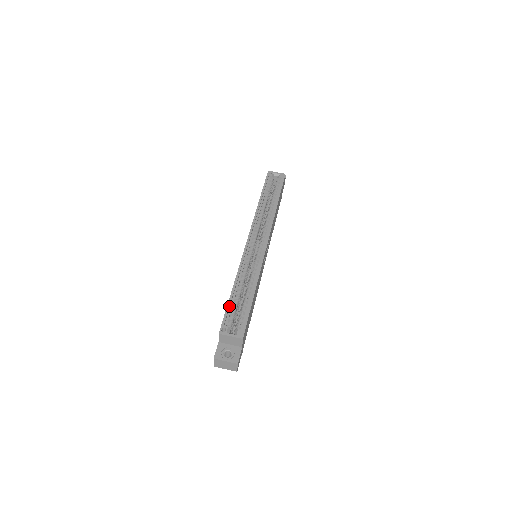
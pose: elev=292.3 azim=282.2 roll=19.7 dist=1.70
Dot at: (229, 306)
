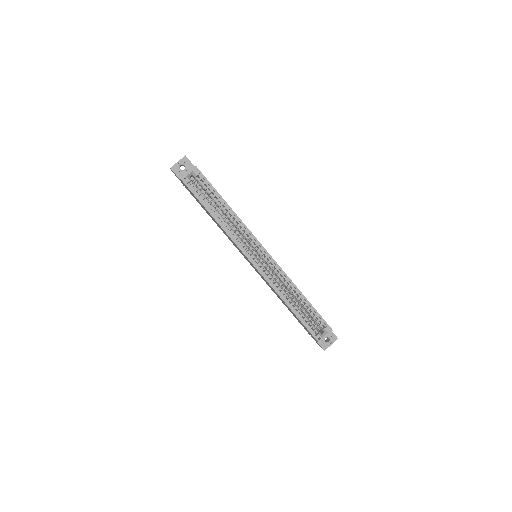
Dot at: (303, 322)
